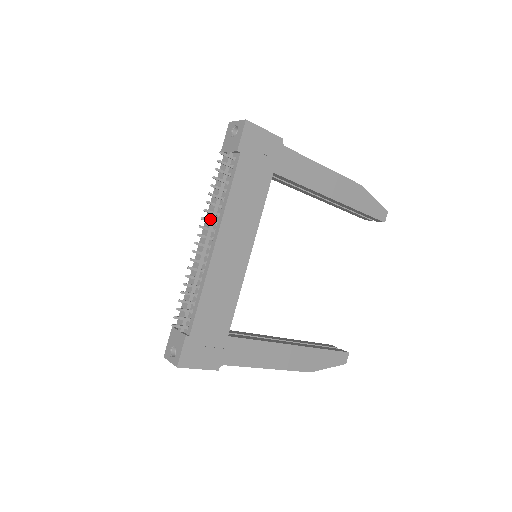
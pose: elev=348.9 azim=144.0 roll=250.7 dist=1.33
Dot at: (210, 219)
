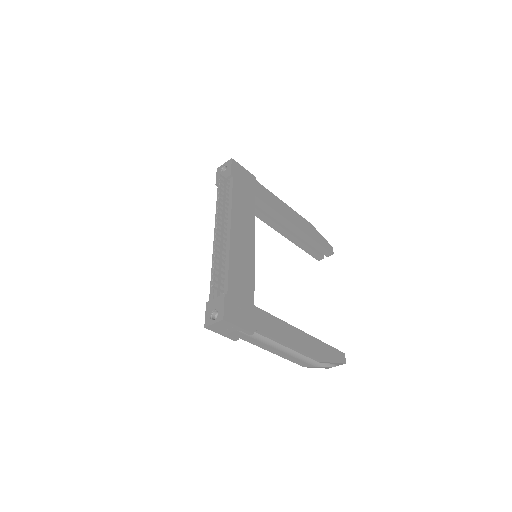
Dot at: (221, 219)
